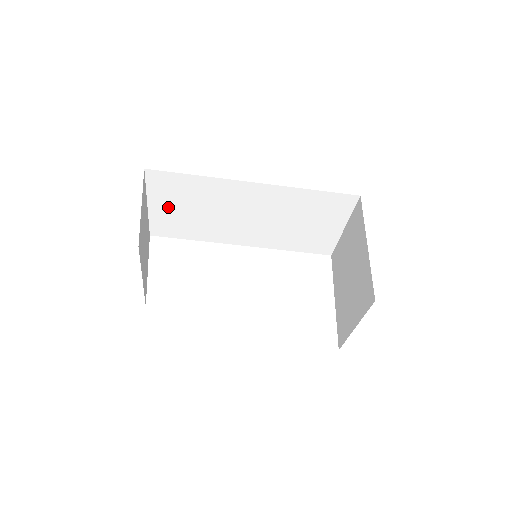
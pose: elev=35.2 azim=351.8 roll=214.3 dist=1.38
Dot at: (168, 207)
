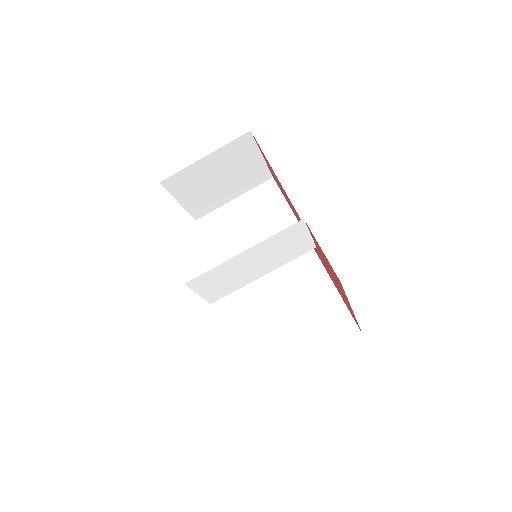
Dot at: (241, 212)
